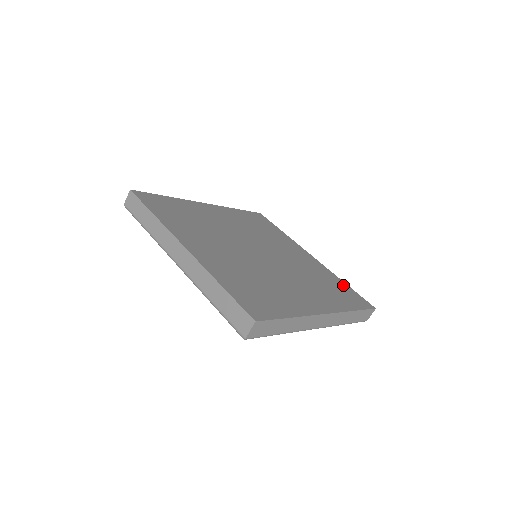
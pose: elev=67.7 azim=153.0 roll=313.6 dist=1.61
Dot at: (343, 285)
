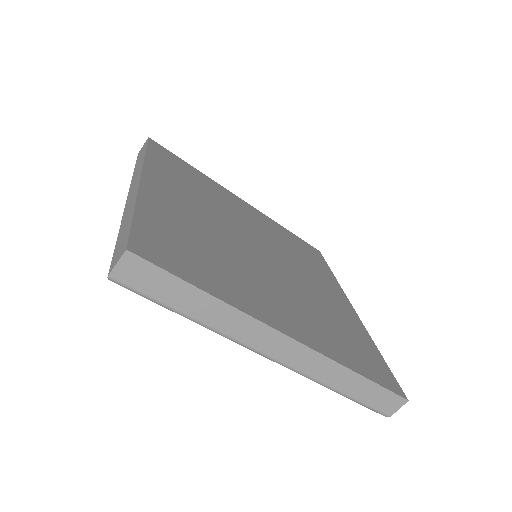
Dot at: (373, 350)
